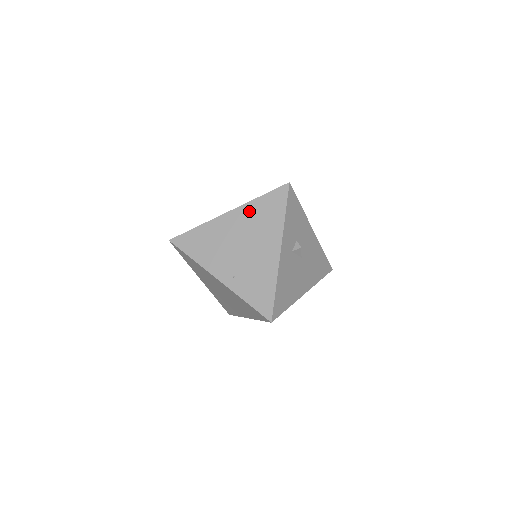
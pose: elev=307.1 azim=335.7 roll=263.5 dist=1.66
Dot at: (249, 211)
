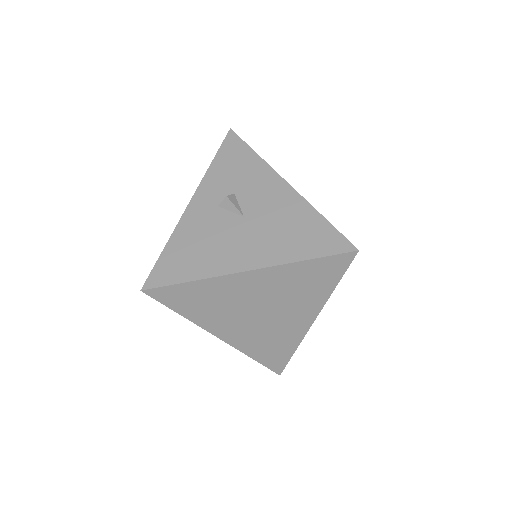
Dot at: occluded
